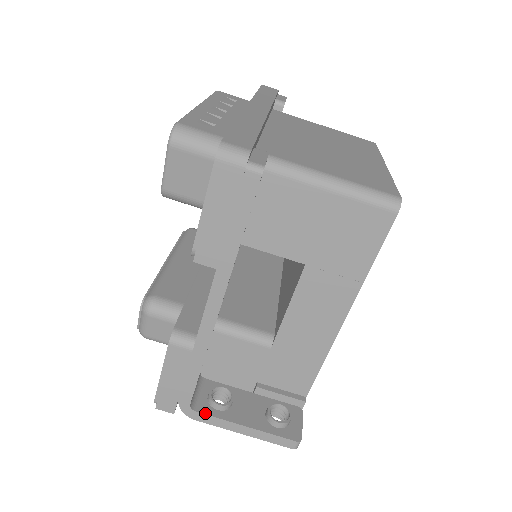
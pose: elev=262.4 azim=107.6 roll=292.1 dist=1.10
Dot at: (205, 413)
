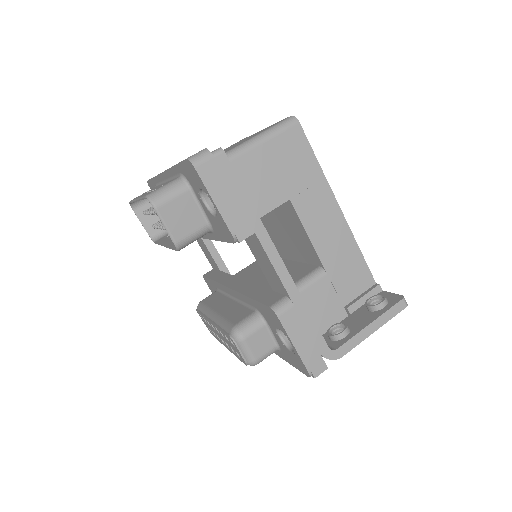
Dot at: (342, 344)
